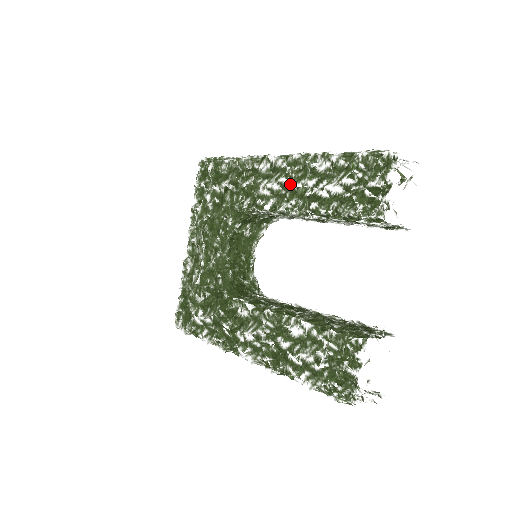
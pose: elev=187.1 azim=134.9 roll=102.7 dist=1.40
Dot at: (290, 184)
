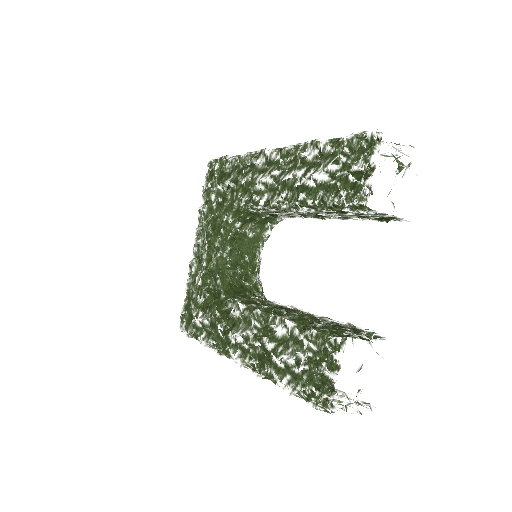
Dot at: (281, 176)
